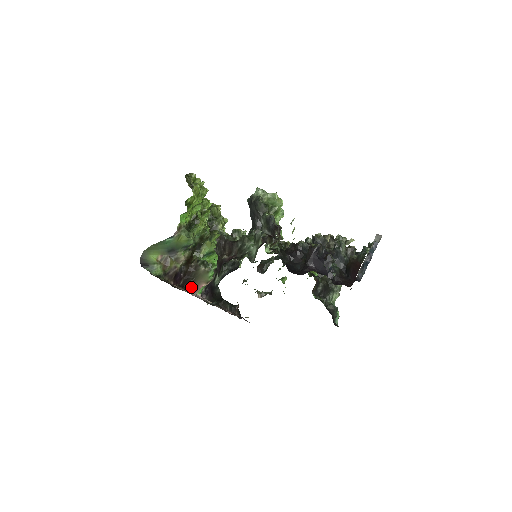
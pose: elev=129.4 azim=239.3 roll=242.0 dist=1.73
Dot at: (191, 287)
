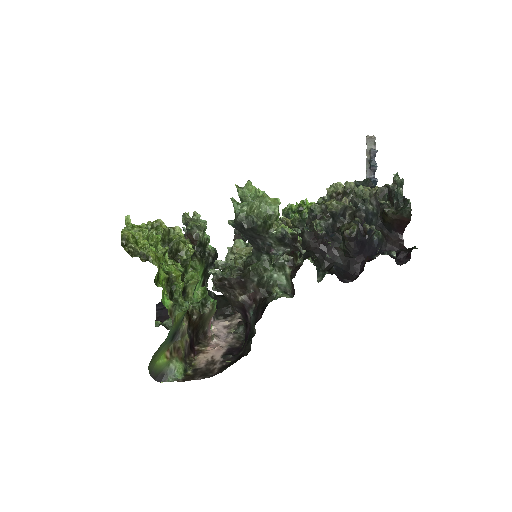
Dot at: (204, 333)
